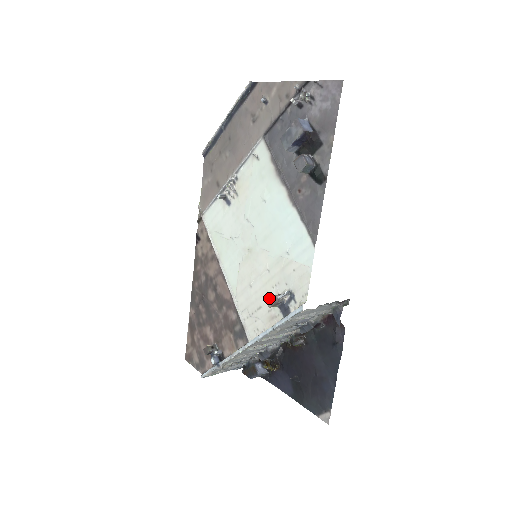
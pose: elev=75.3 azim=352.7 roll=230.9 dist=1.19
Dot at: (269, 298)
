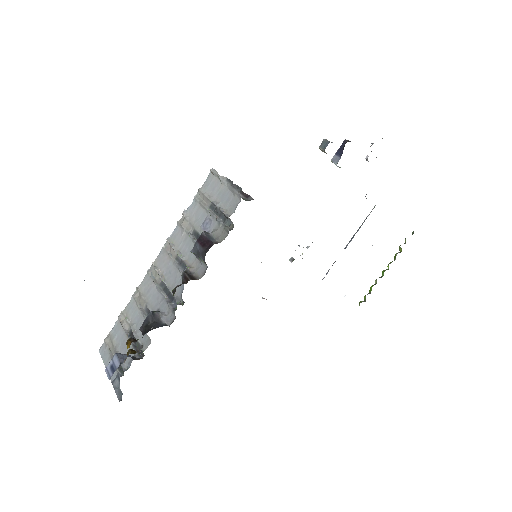
Dot at: occluded
